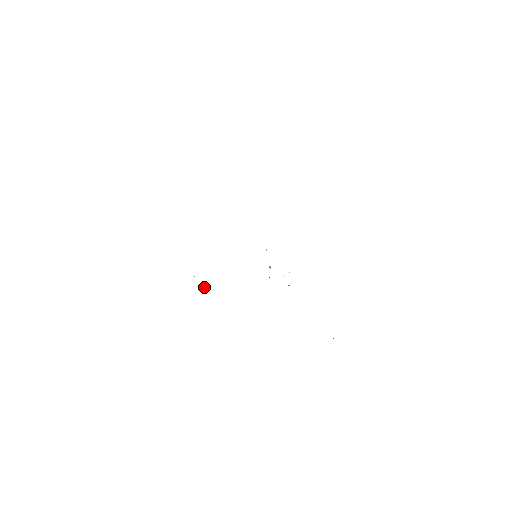
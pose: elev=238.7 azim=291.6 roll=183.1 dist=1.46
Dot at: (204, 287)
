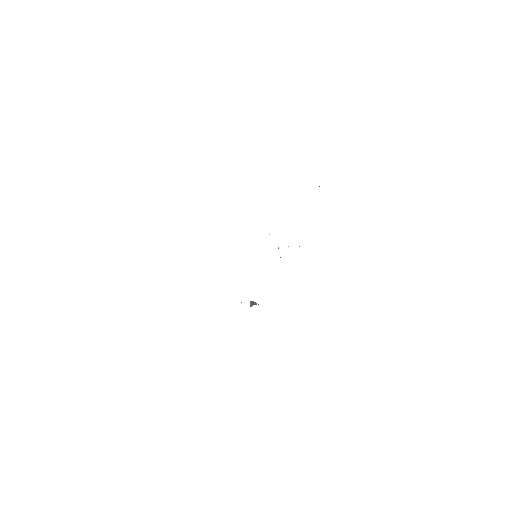
Dot at: occluded
